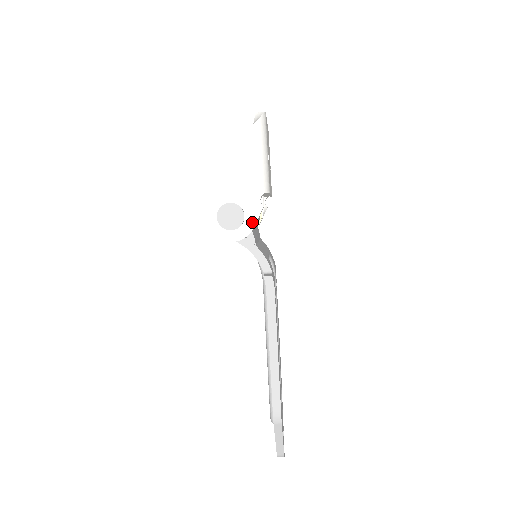
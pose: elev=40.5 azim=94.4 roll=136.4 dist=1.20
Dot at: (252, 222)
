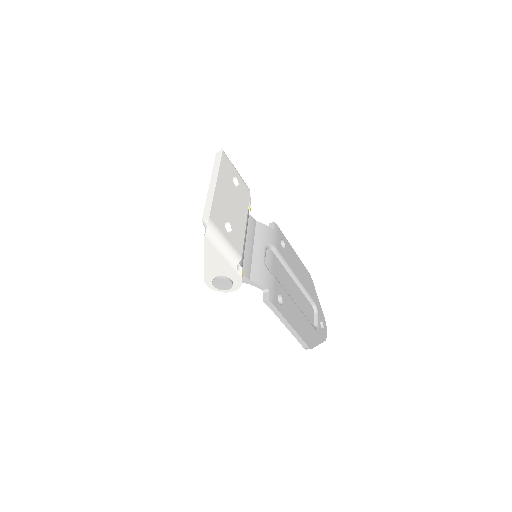
Dot at: (239, 281)
